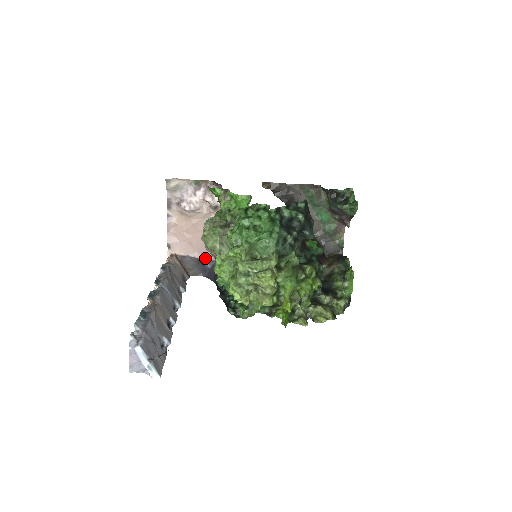
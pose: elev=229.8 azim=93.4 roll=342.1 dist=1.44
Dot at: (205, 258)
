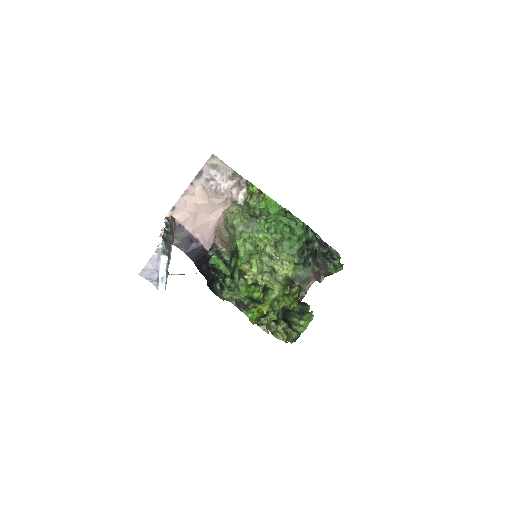
Dot at: (196, 237)
